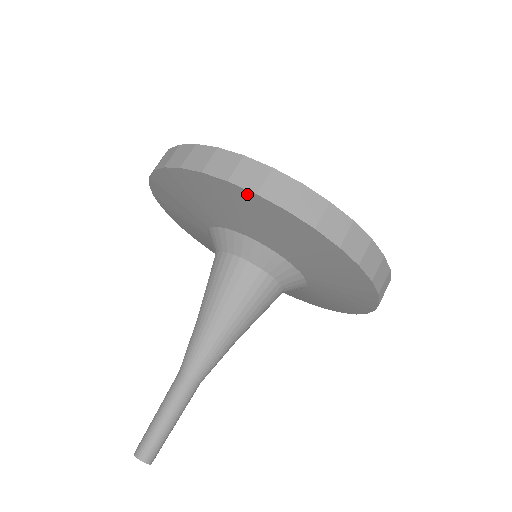
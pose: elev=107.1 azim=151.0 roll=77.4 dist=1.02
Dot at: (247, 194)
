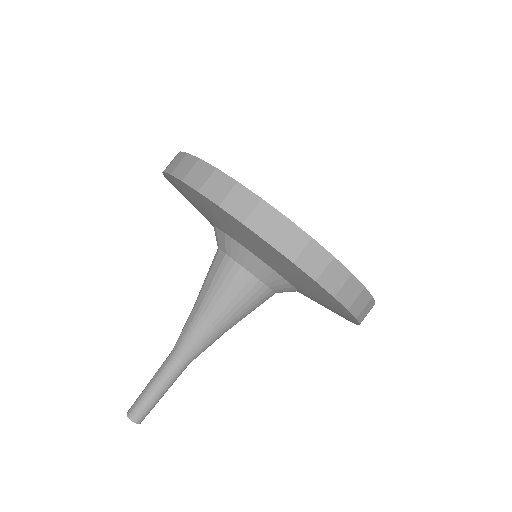
Dot at: (305, 275)
